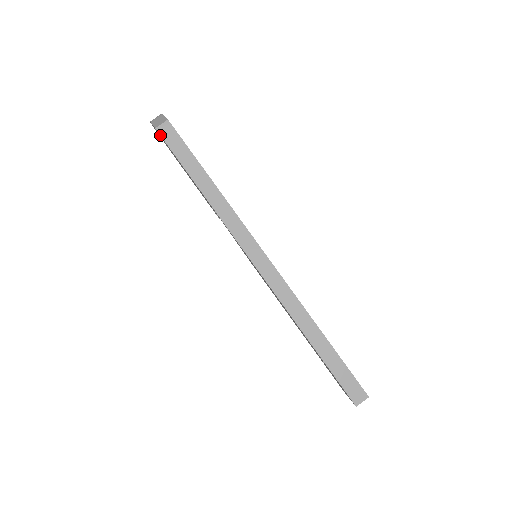
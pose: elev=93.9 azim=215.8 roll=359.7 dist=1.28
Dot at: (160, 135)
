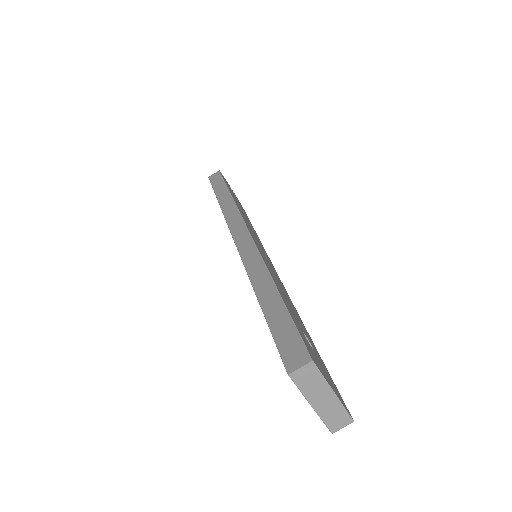
Dot at: (209, 179)
